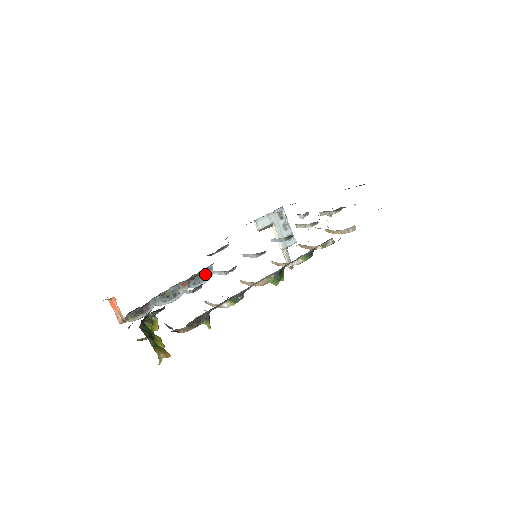
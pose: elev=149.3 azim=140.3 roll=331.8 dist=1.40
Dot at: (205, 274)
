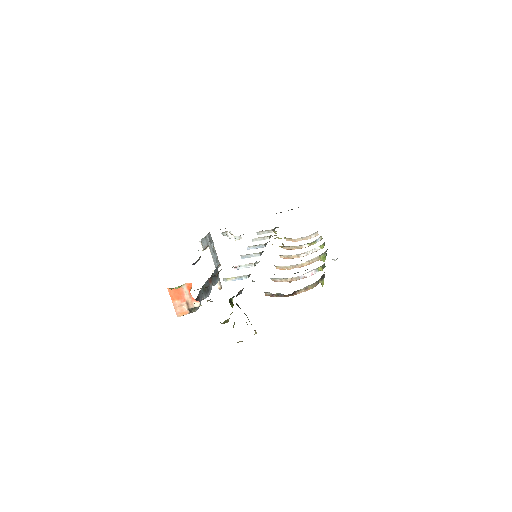
Dot at: occluded
